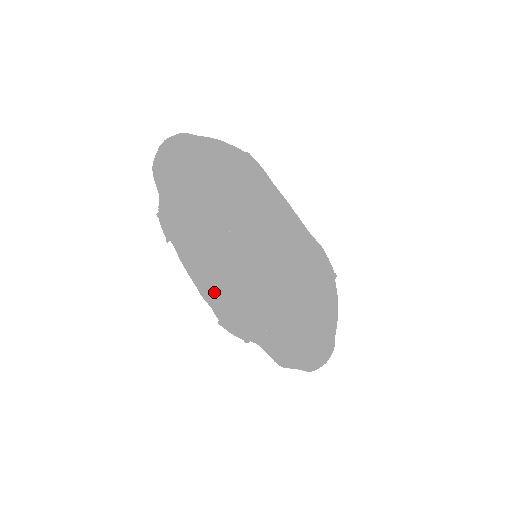
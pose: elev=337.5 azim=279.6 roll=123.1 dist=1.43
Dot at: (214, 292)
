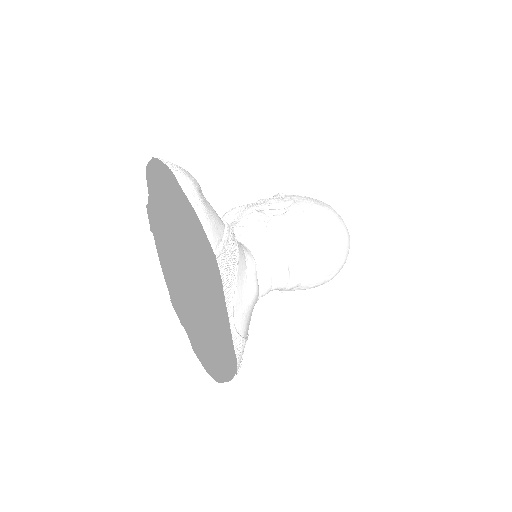
Dot at: (182, 277)
